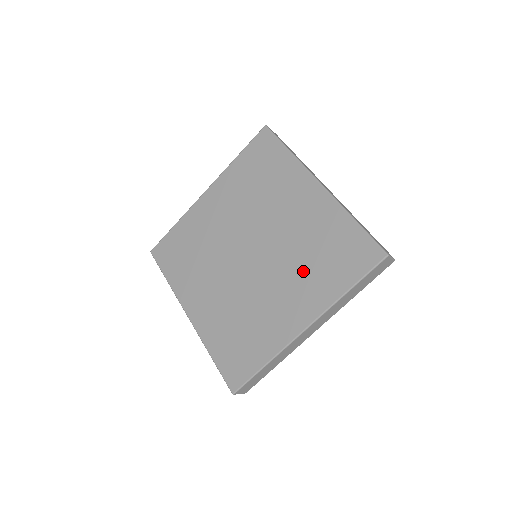
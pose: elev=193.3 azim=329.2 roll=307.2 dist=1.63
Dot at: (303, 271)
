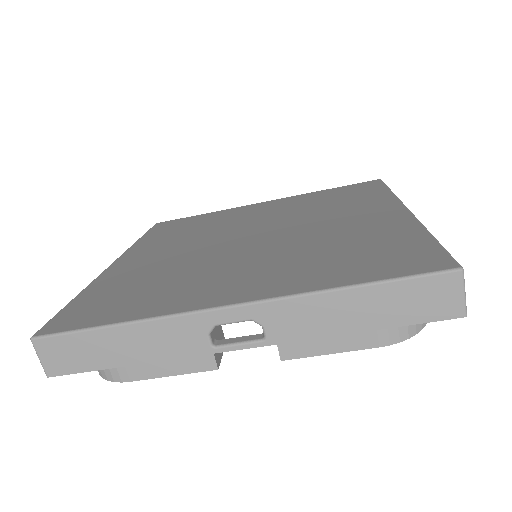
Dot at: (333, 208)
